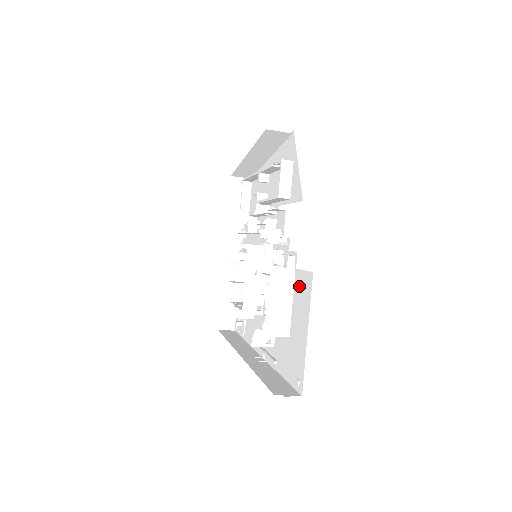
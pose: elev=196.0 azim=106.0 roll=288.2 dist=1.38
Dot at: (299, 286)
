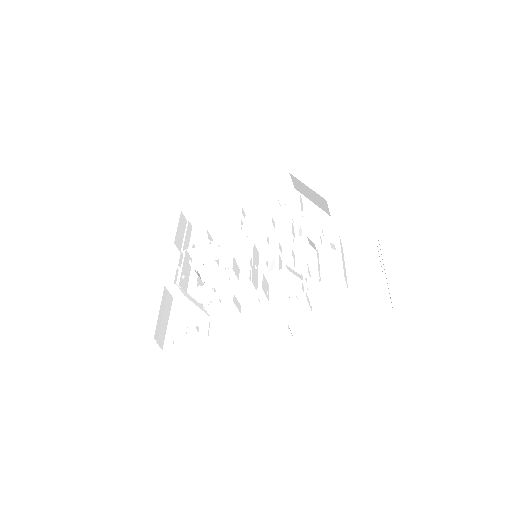
Dot at: (356, 255)
